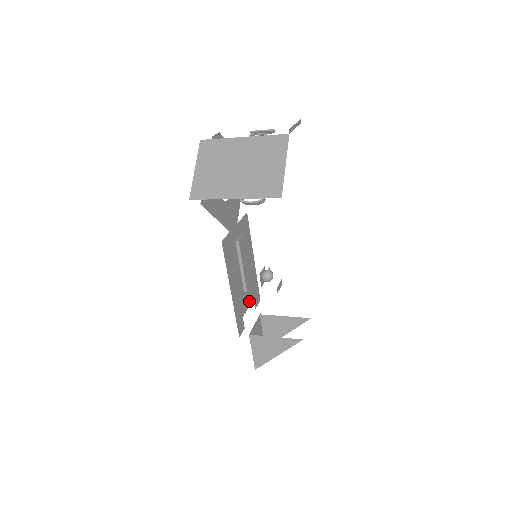
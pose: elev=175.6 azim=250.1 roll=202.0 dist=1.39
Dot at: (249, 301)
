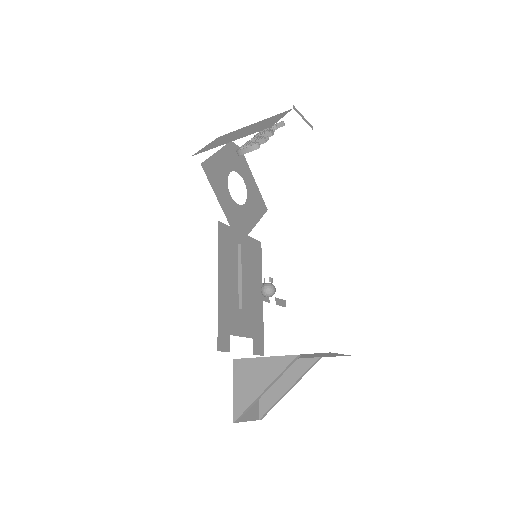
Dot at: (245, 332)
